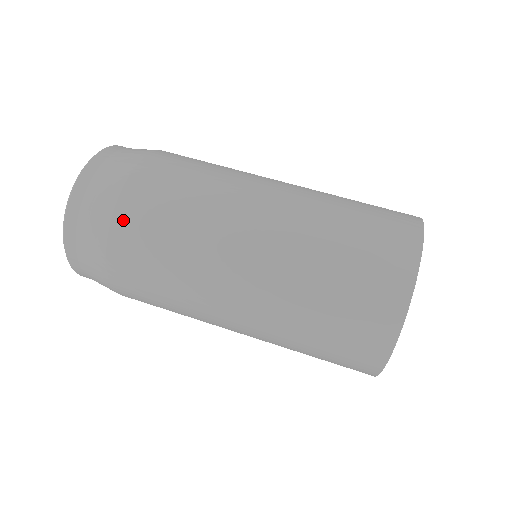
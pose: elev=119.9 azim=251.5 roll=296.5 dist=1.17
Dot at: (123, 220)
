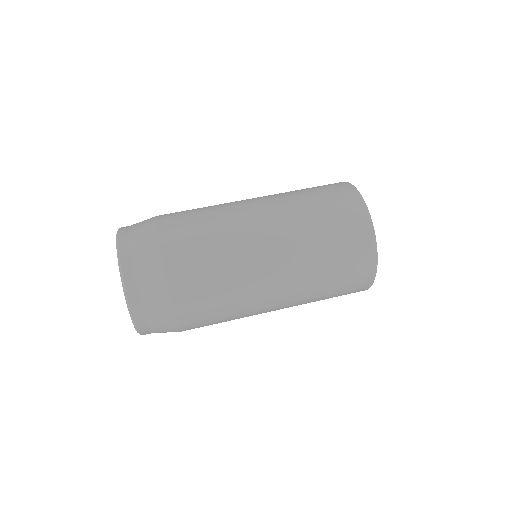
Dot at: (164, 217)
